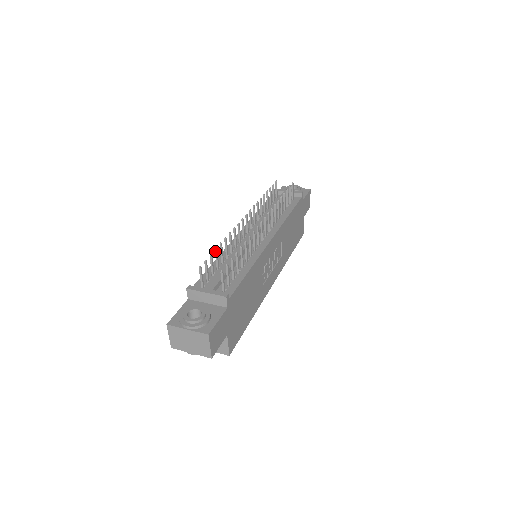
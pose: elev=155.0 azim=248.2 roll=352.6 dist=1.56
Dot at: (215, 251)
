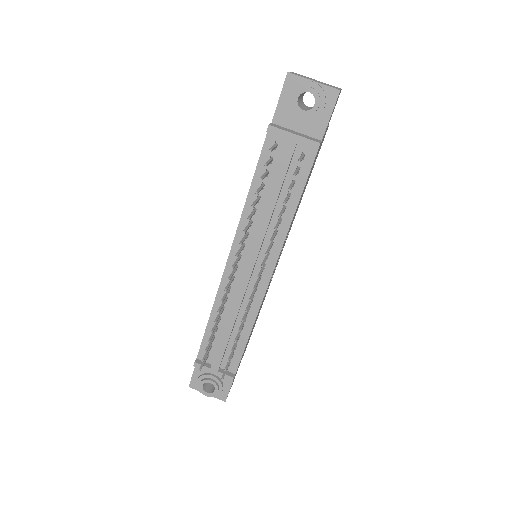
Dot at: (208, 341)
